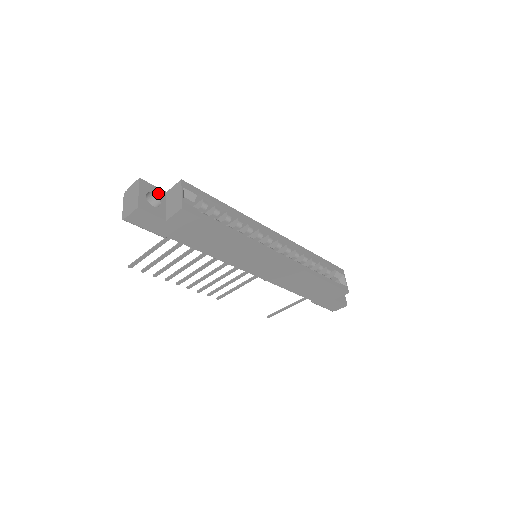
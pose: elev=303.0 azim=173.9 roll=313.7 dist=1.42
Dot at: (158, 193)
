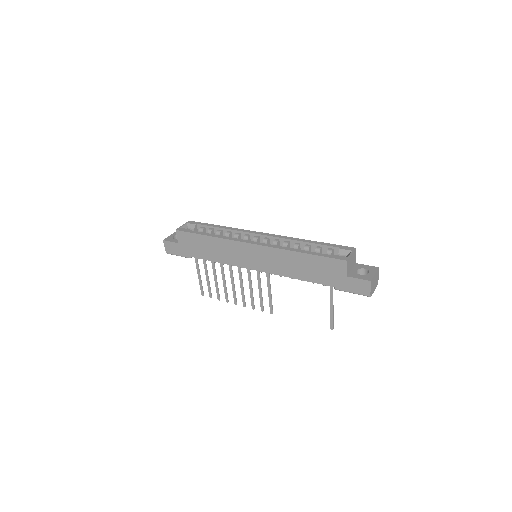
Dot at: occluded
